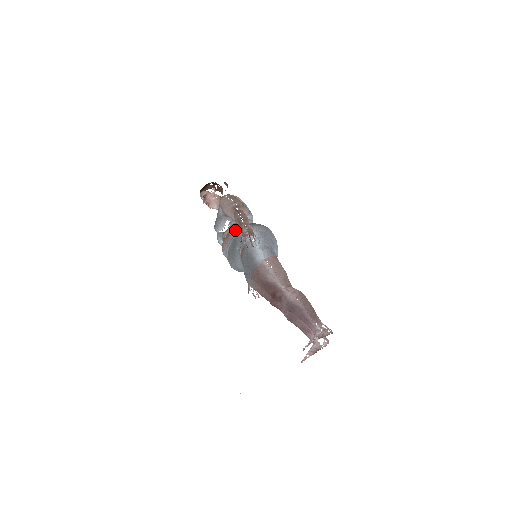
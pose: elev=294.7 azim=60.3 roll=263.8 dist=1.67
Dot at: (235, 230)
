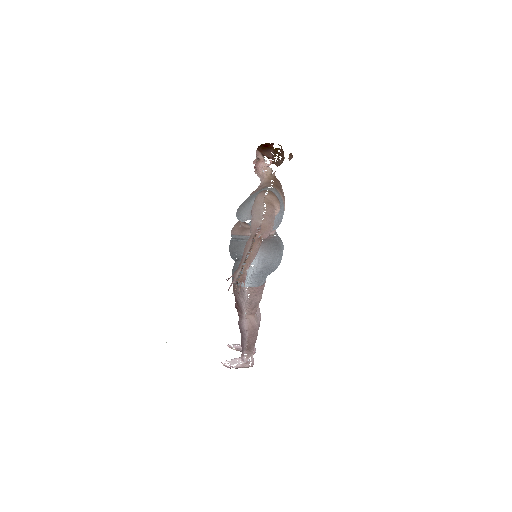
Dot at: (248, 235)
